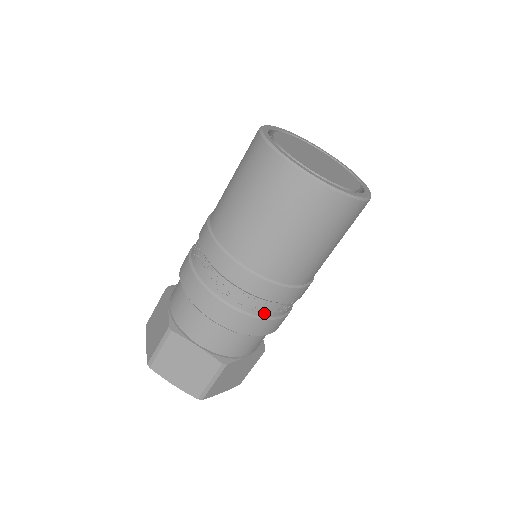
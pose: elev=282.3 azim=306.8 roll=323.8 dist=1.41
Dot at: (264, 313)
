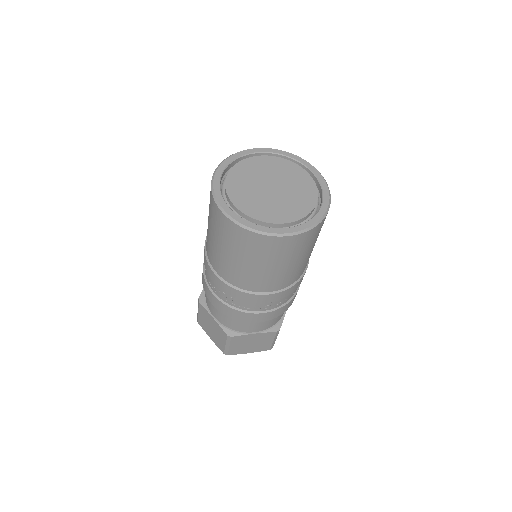
Dot at: (243, 308)
